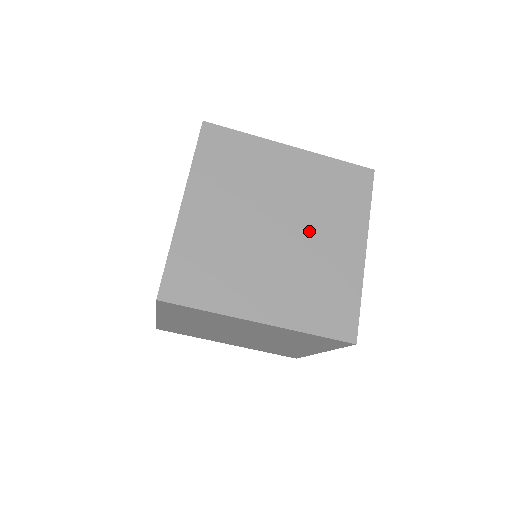
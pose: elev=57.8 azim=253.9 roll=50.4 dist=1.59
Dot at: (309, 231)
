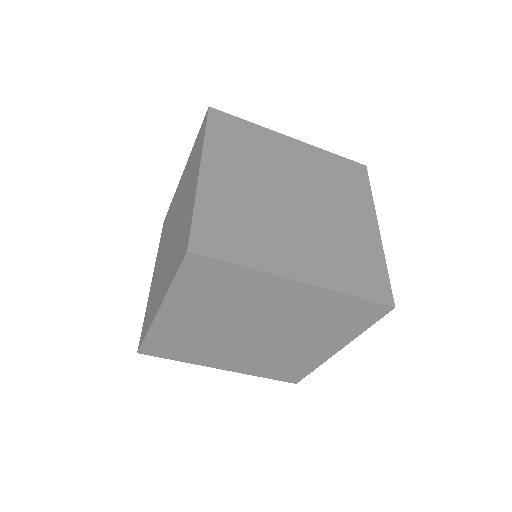
Dot at: (325, 205)
